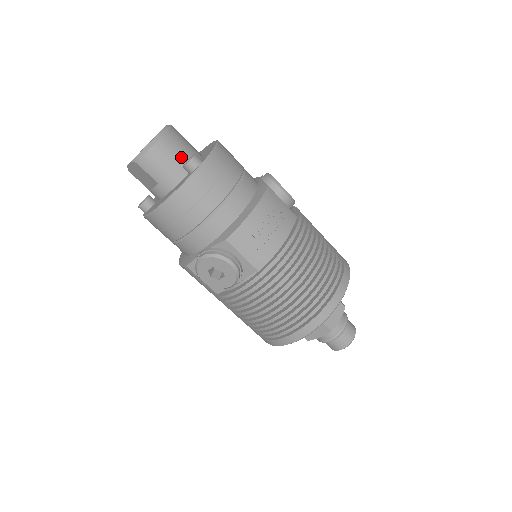
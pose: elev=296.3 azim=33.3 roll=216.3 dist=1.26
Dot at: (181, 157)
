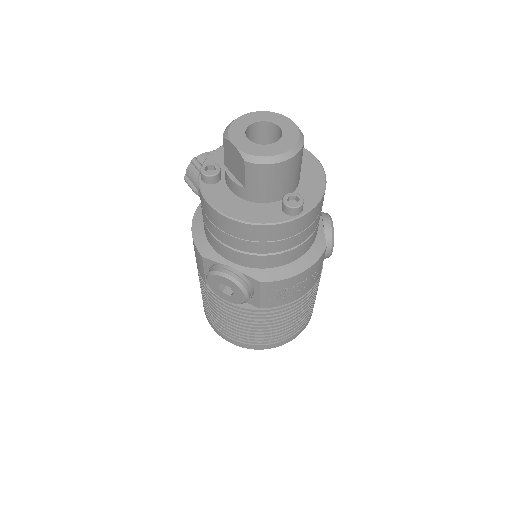
Dot at: (287, 184)
